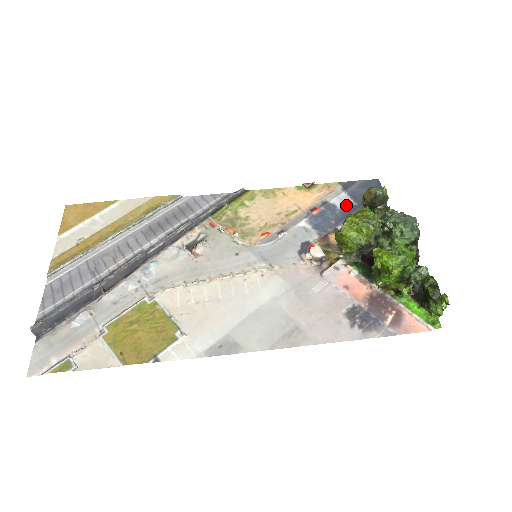
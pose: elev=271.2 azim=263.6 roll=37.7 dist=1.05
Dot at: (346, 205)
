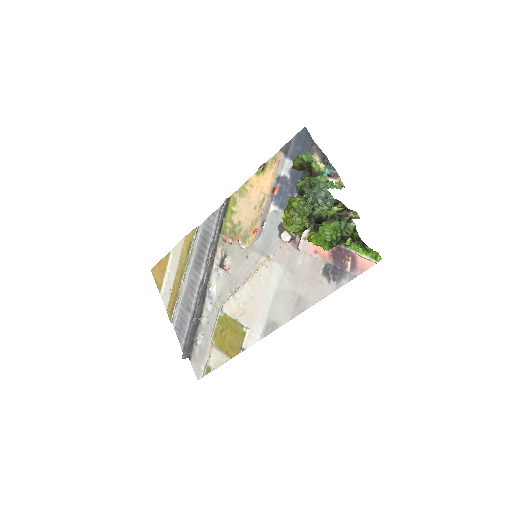
Dot at: (292, 172)
